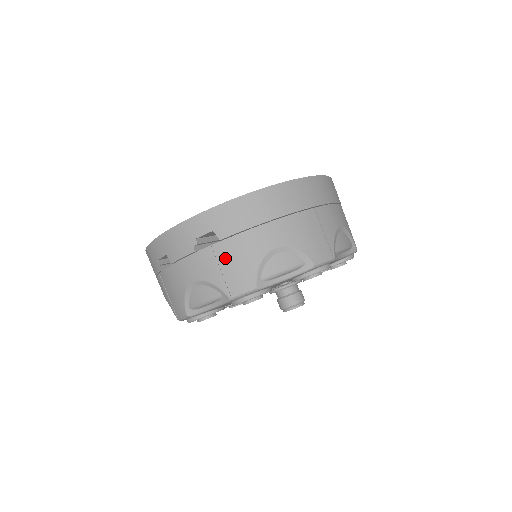
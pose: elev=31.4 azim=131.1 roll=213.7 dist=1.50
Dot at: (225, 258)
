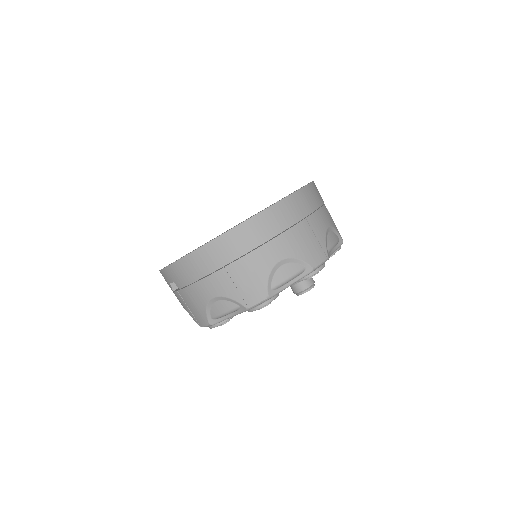
Dot at: (187, 301)
